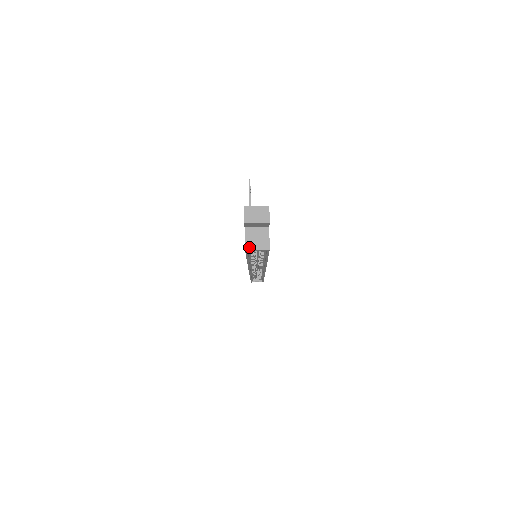
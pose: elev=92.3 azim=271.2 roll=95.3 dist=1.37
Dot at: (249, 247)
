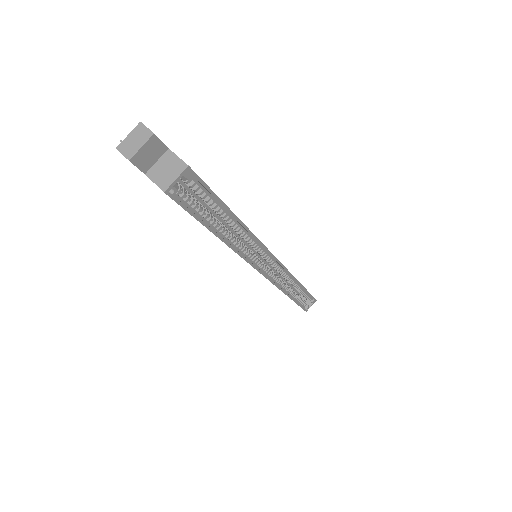
Dot at: (165, 185)
